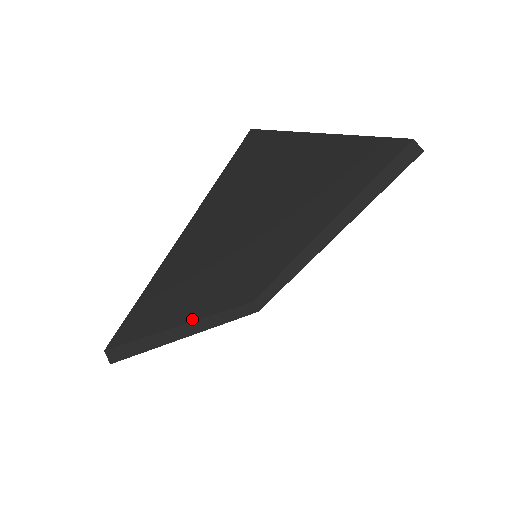
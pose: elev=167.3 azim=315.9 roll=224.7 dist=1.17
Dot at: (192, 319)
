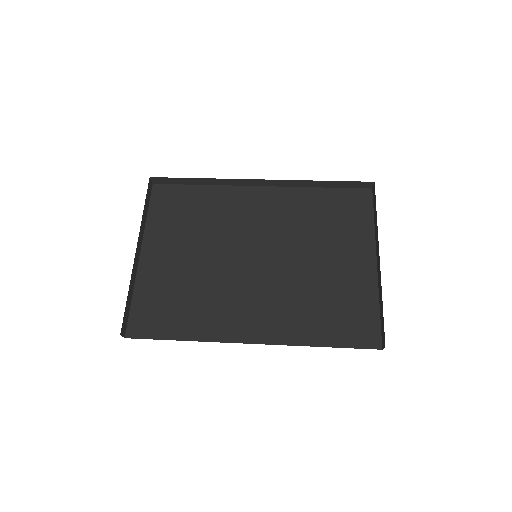
Dot at: occluded
